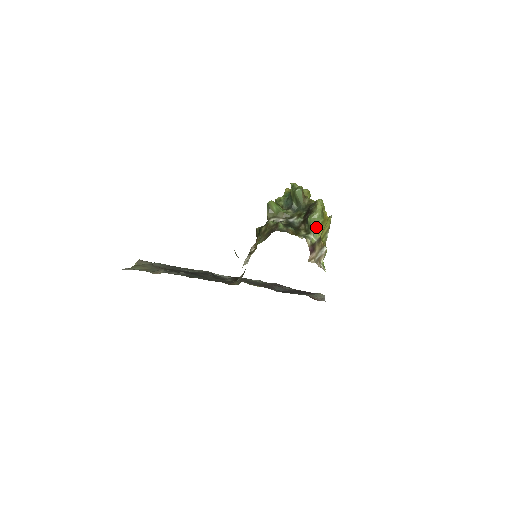
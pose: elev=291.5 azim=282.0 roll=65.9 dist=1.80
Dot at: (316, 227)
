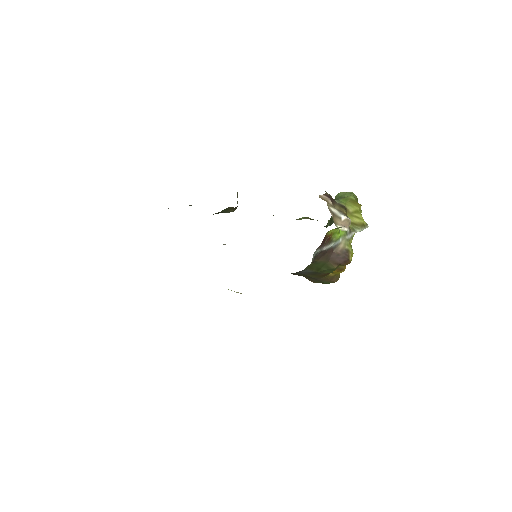
Dot at: (343, 199)
